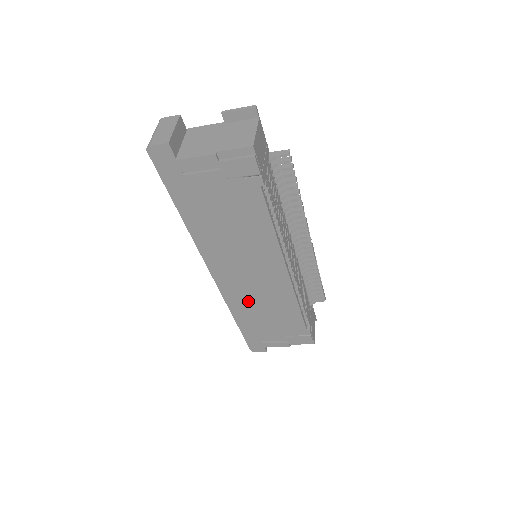
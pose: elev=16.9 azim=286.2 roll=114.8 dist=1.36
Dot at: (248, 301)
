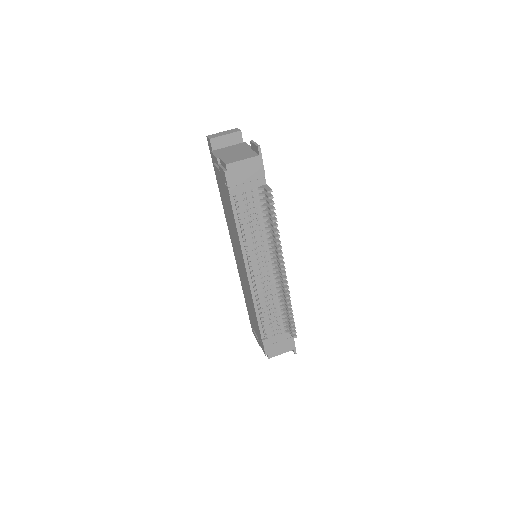
Dot at: (242, 283)
